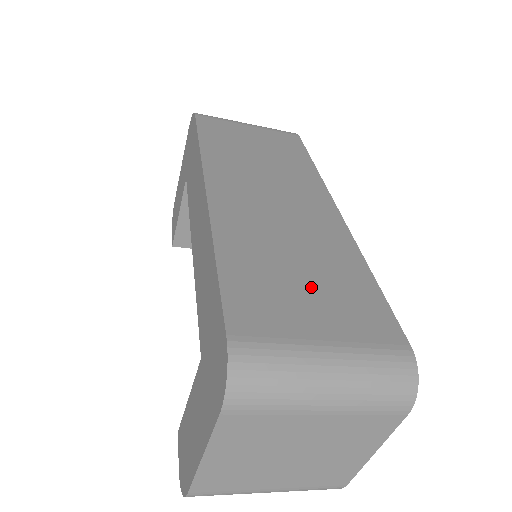
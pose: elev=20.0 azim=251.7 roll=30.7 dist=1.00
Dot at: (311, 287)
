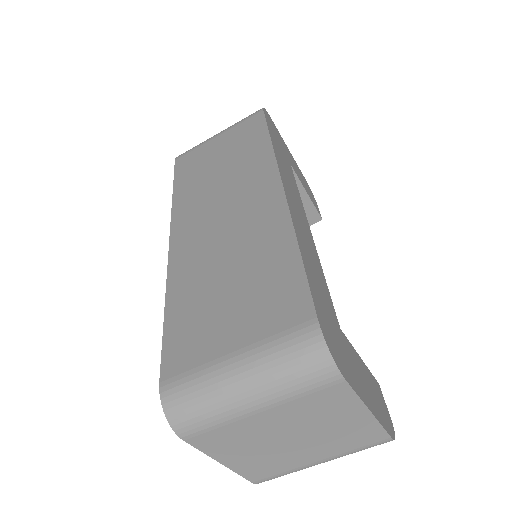
Dot at: (234, 298)
